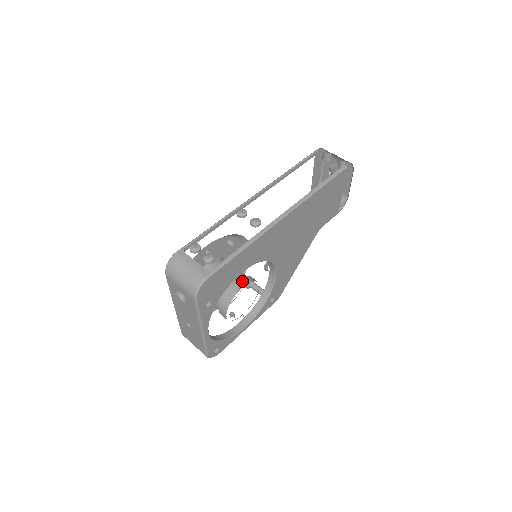
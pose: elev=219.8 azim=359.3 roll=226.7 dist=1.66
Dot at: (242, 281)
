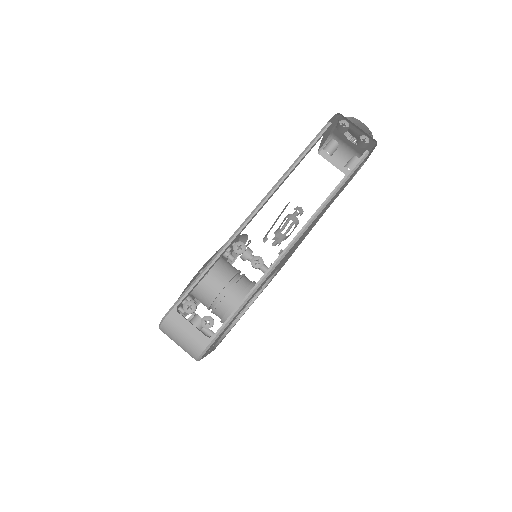
Dot at: (243, 298)
